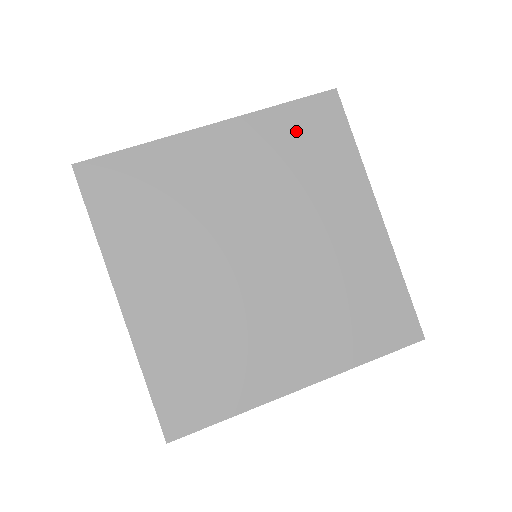
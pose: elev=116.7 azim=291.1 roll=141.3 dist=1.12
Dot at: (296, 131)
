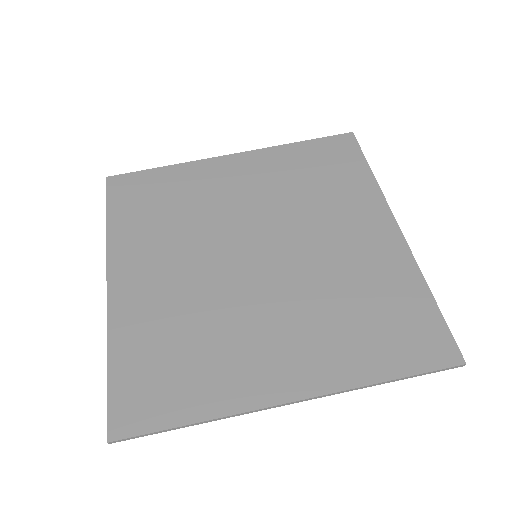
Dot at: (311, 160)
